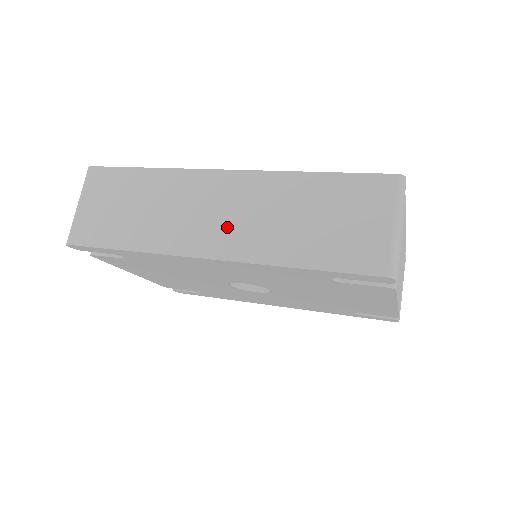
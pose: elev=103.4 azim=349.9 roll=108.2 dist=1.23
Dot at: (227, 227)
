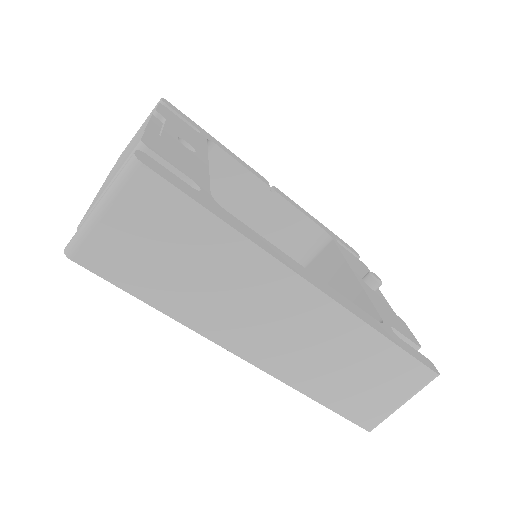
Dot at: (281, 343)
